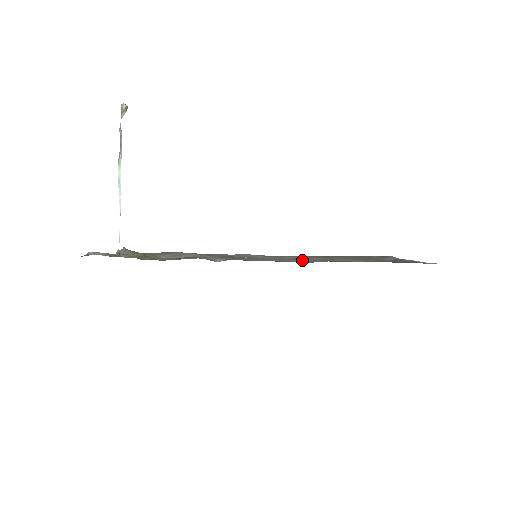
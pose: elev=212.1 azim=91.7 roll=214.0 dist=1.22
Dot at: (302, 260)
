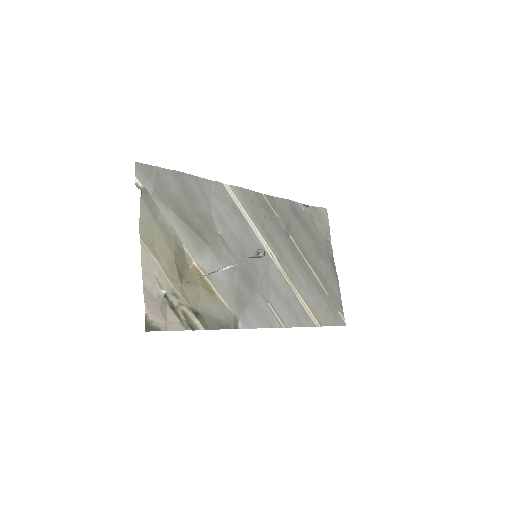
Dot at: (286, 310)
